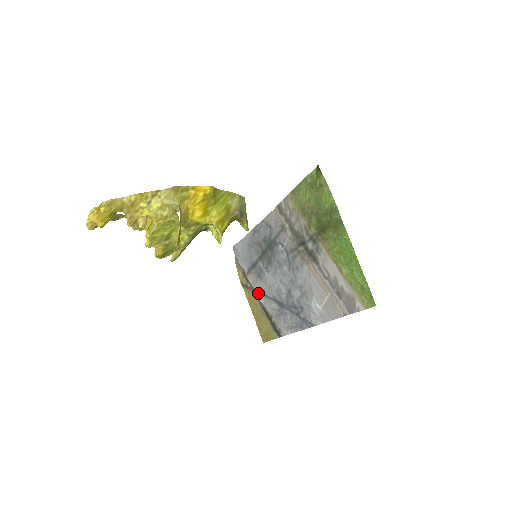
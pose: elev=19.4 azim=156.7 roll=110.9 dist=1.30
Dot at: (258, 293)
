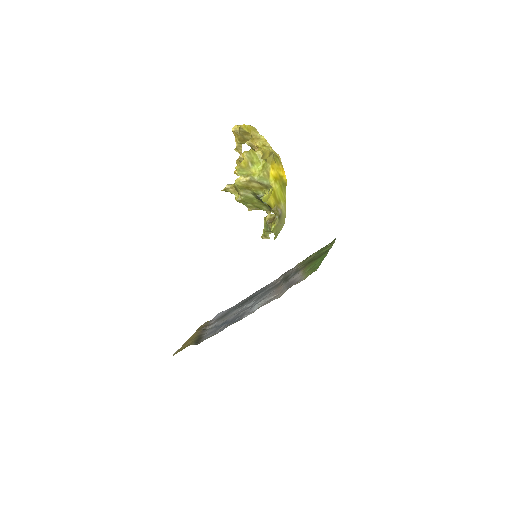
Dot at: (207, 330)
